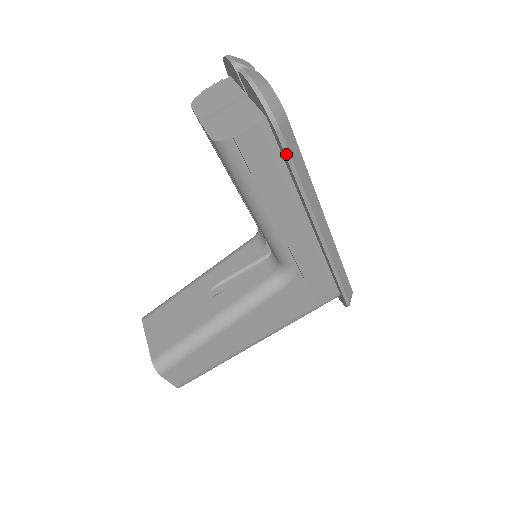
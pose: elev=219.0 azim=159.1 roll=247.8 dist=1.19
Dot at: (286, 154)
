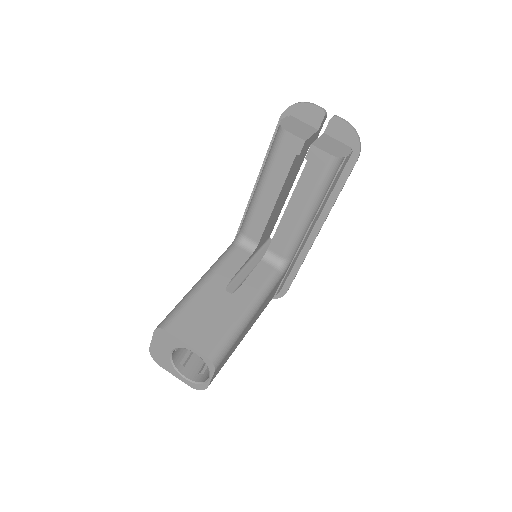
Dot at: (350, 173)
